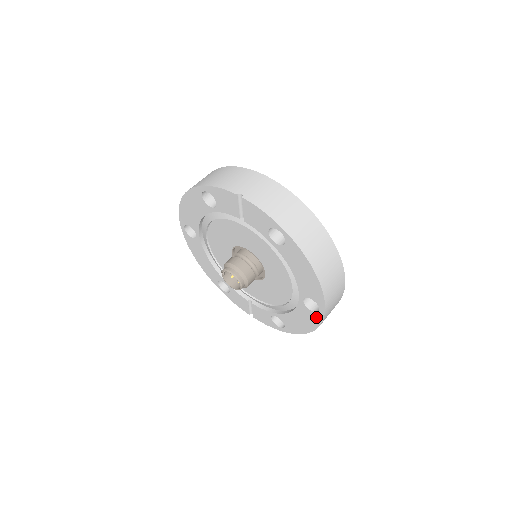
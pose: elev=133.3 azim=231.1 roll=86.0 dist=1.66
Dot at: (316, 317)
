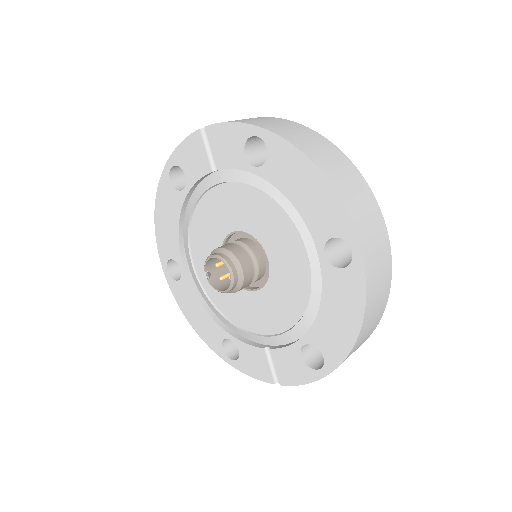
Dot at: (354, 276)
